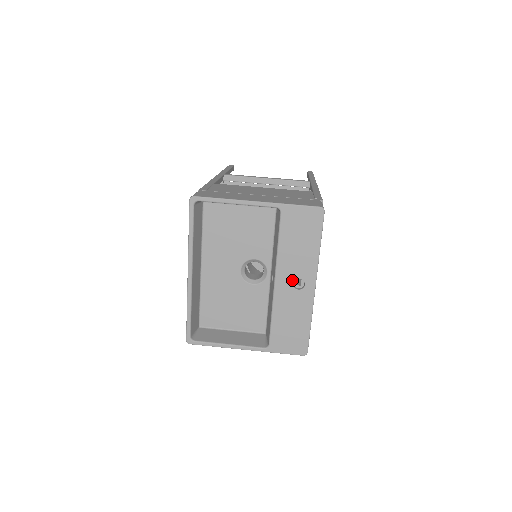
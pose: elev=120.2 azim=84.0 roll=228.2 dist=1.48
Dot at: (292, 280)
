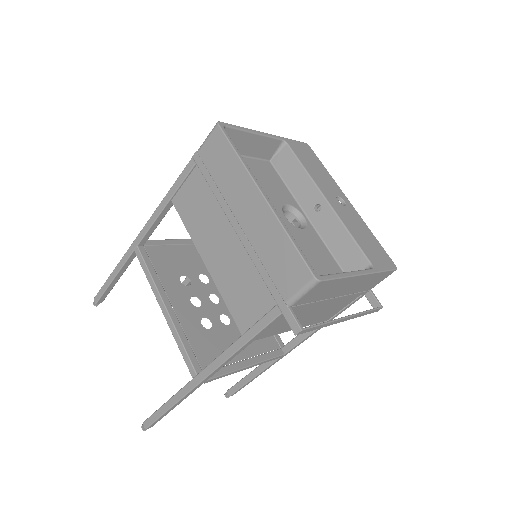
Dot at: (335, 197)
